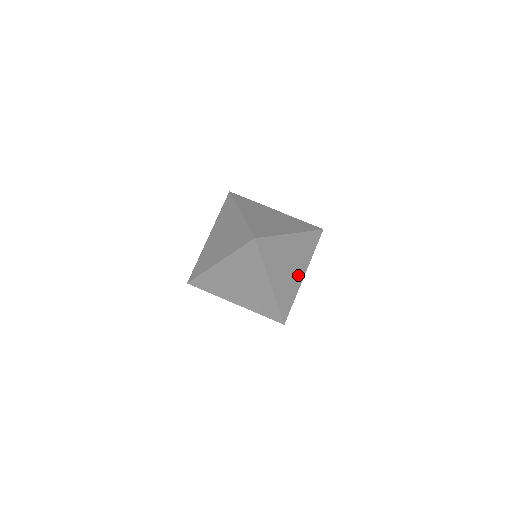
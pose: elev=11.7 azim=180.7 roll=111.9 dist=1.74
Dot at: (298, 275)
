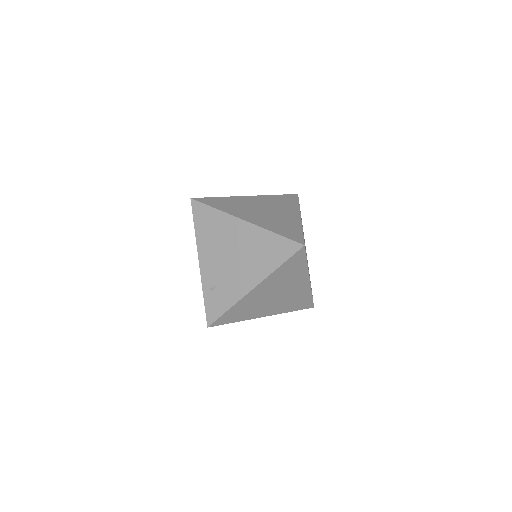
Dot at: (265, 310)
